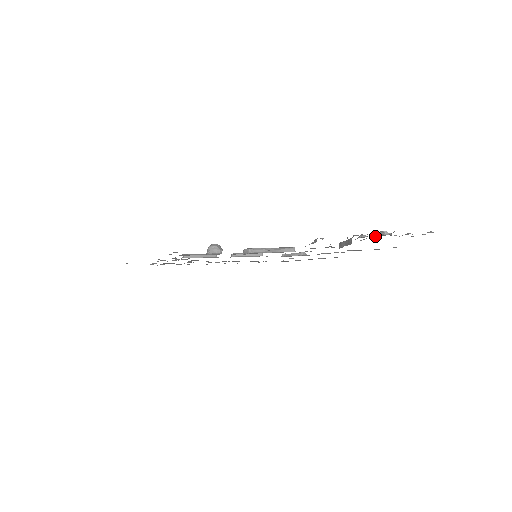
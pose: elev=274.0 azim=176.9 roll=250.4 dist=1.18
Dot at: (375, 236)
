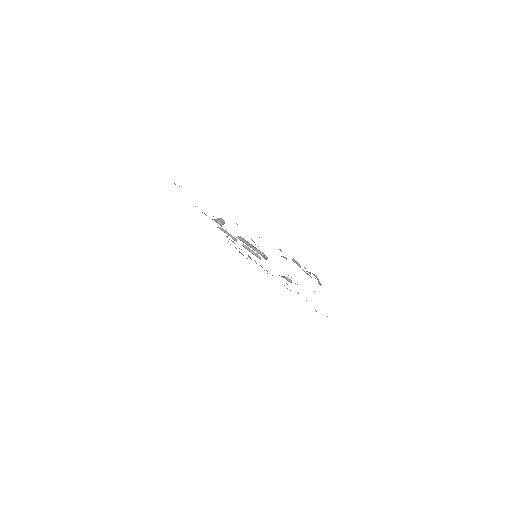
Dot at: occluded
